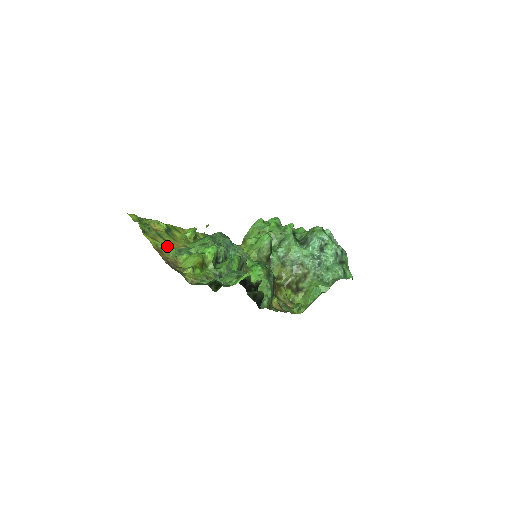
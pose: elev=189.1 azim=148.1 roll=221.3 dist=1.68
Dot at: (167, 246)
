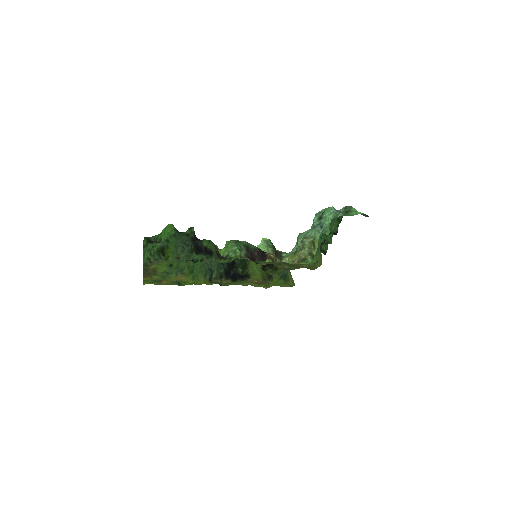
Dot at: (157, 274)
